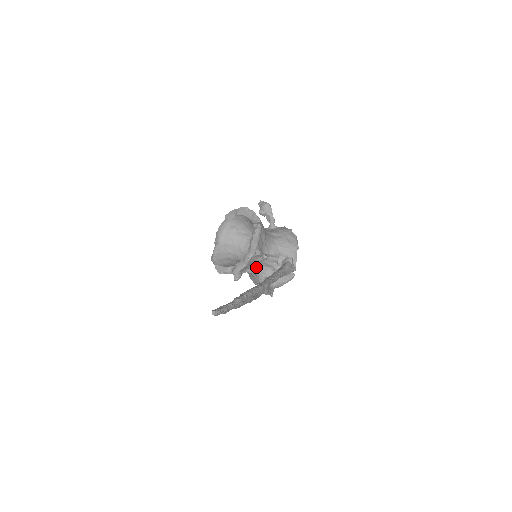
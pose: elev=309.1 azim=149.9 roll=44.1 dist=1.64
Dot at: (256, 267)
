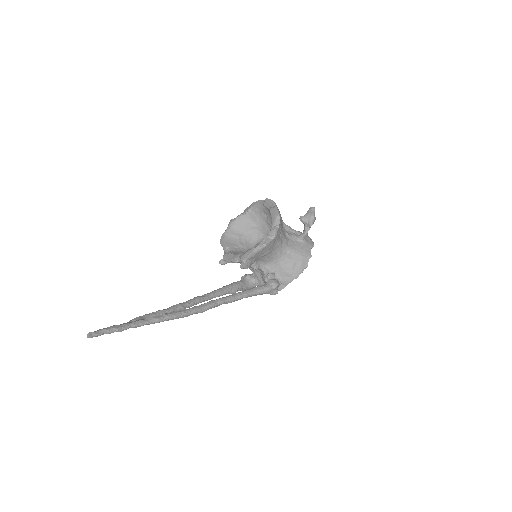
Dot at: occluded
